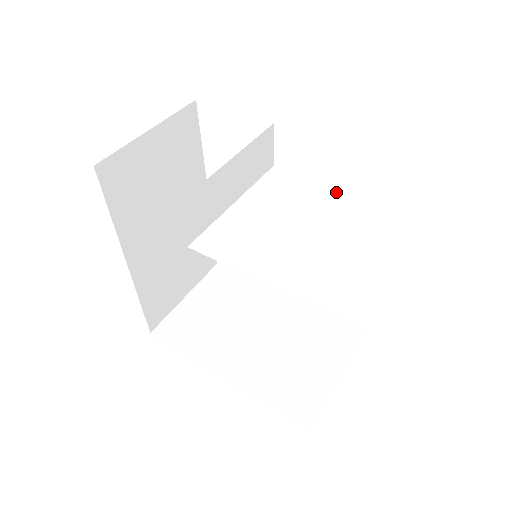
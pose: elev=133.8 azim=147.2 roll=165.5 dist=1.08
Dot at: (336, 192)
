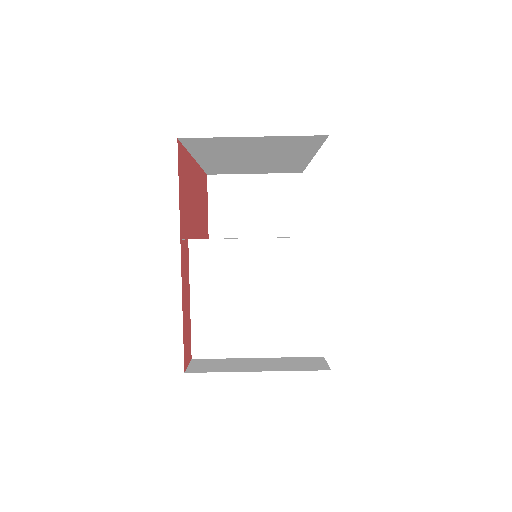
Dot at: (317, 307)
